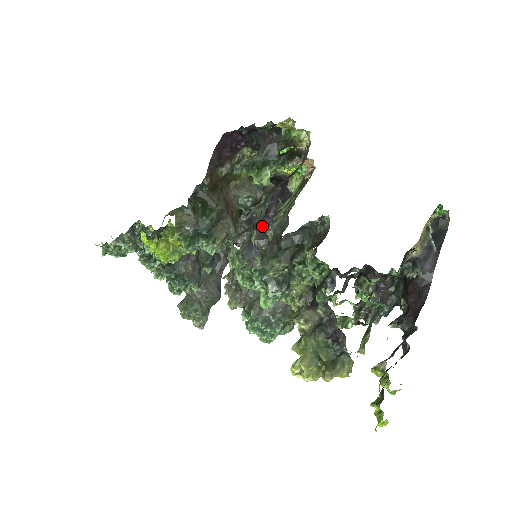
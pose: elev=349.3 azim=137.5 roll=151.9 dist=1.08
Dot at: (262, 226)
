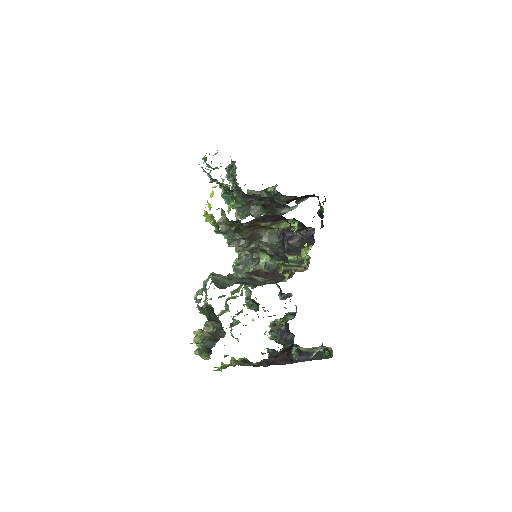
Dot at: occluded
